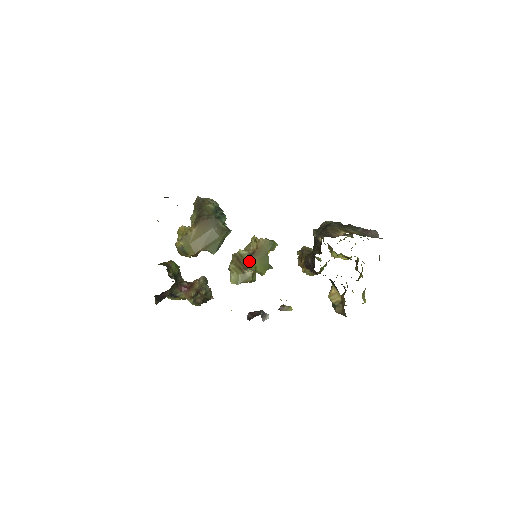
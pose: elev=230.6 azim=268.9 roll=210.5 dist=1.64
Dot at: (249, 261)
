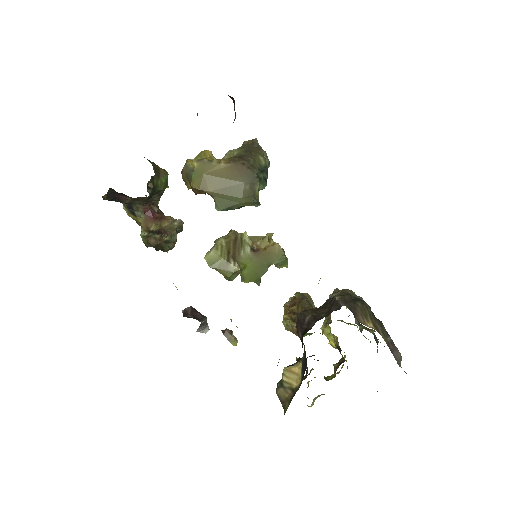
Dot at: (245, 254)
